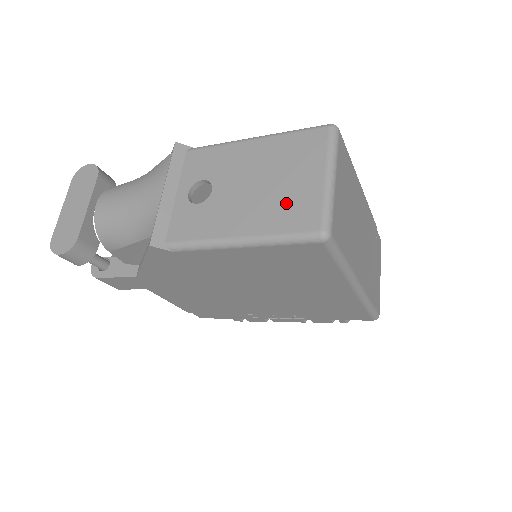
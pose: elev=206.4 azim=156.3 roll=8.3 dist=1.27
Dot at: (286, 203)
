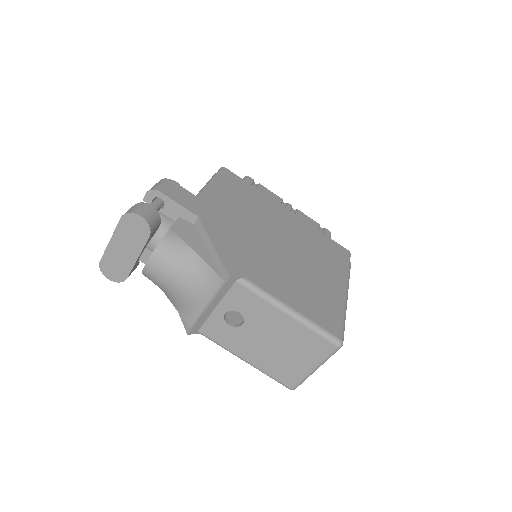
Dot at: (283, 366)
